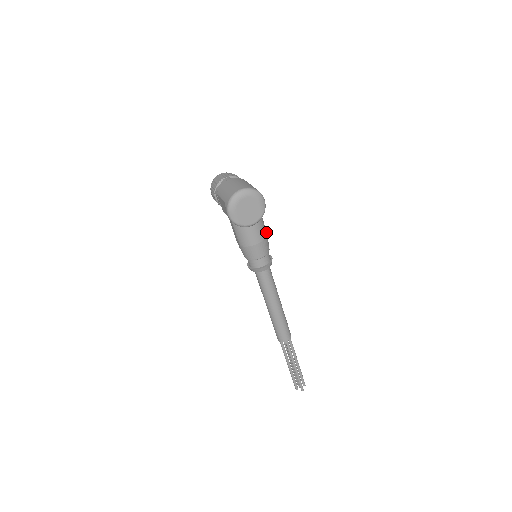
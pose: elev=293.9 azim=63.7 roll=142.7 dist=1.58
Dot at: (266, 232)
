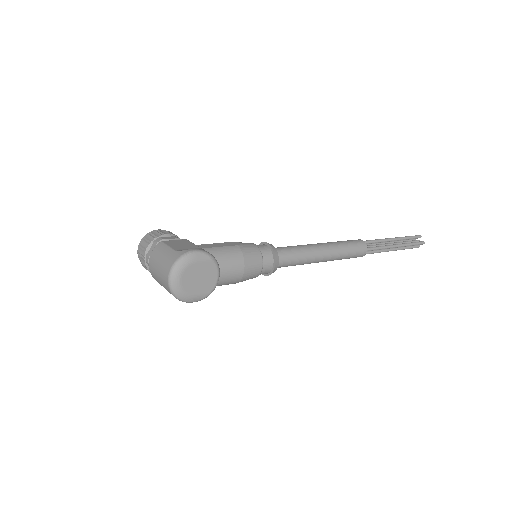
Dot at: (235, 248)
